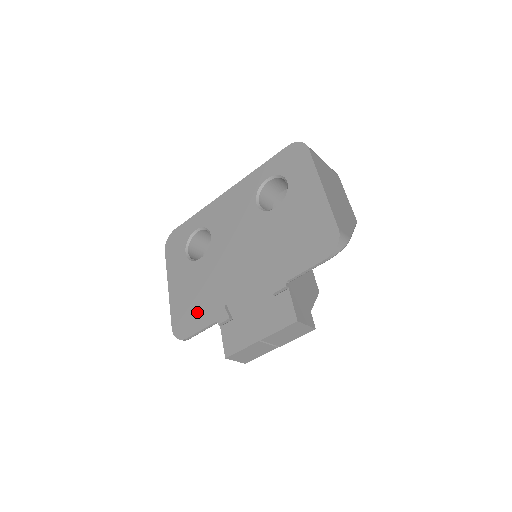
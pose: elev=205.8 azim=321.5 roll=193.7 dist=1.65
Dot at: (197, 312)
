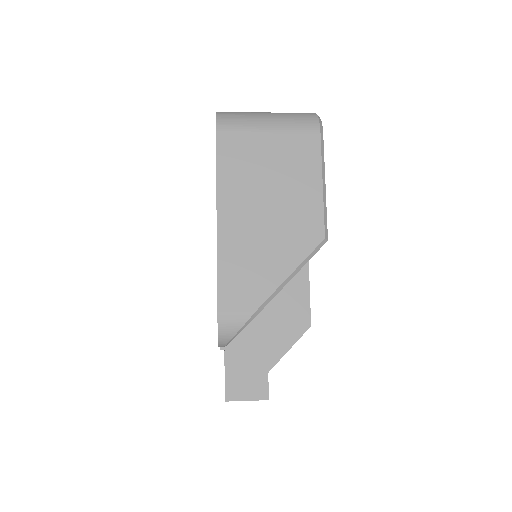
Dot at: occluded
